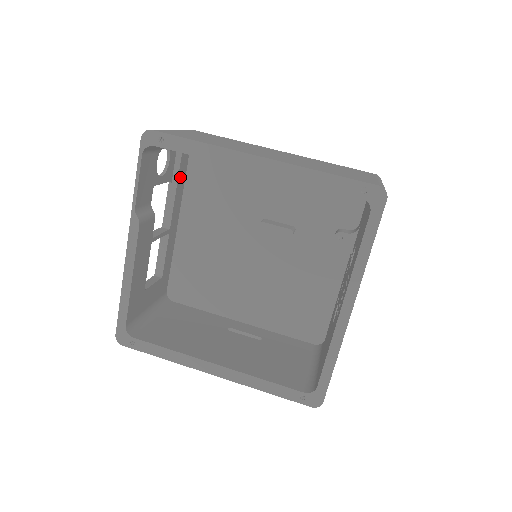
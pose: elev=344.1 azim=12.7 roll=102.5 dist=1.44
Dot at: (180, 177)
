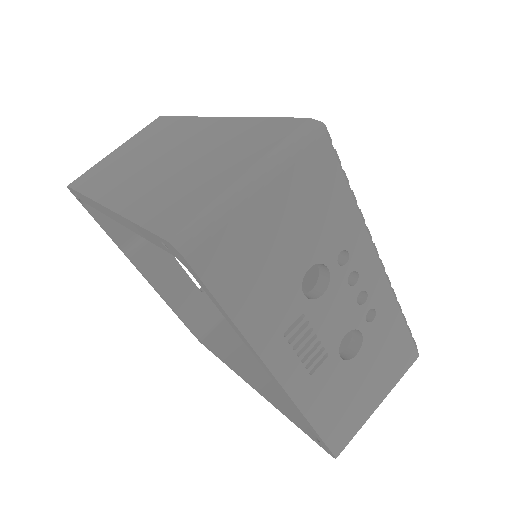
Dot at: occluded
